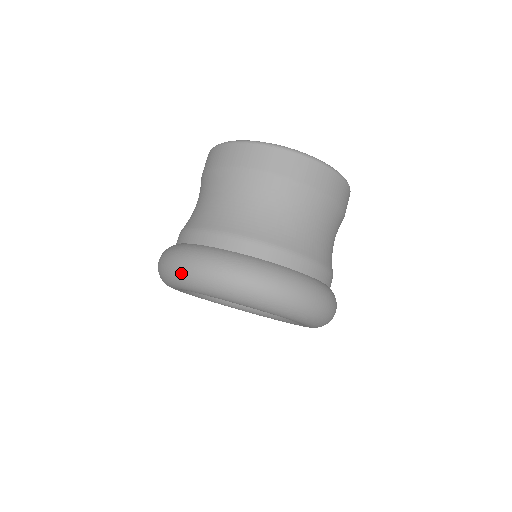
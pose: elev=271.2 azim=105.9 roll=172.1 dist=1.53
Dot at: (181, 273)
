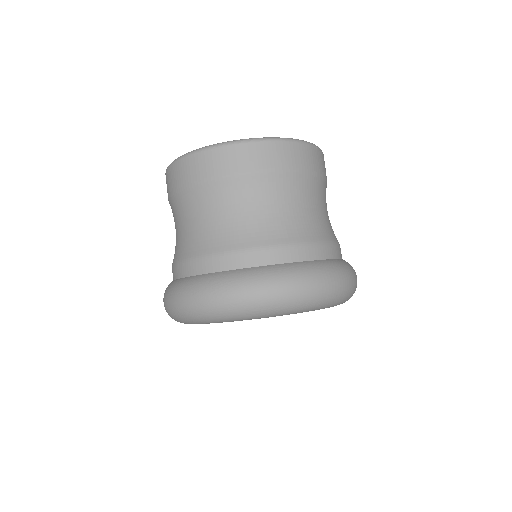
Dot at: (183, 312)
